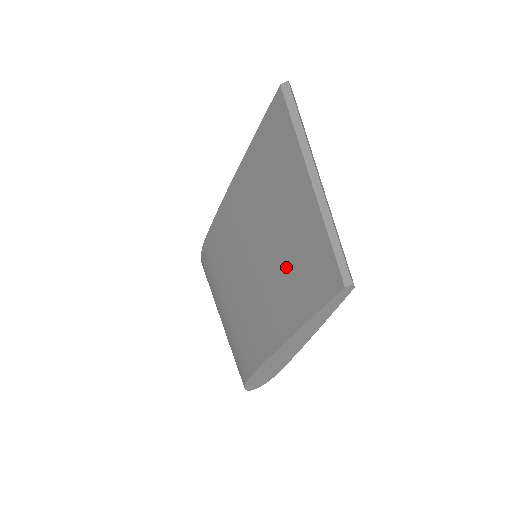
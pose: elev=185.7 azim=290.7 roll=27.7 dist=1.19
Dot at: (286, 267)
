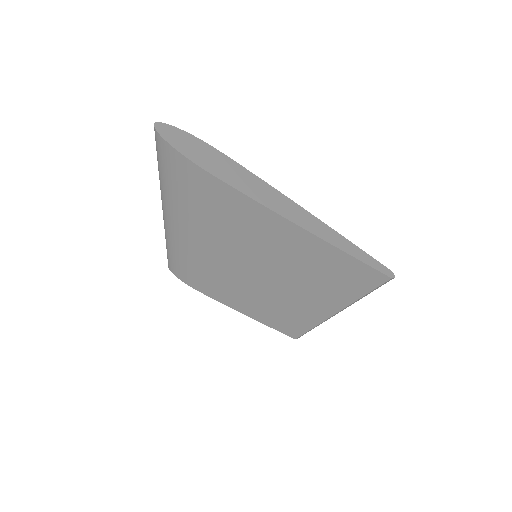
Dot at: (279, 309)
